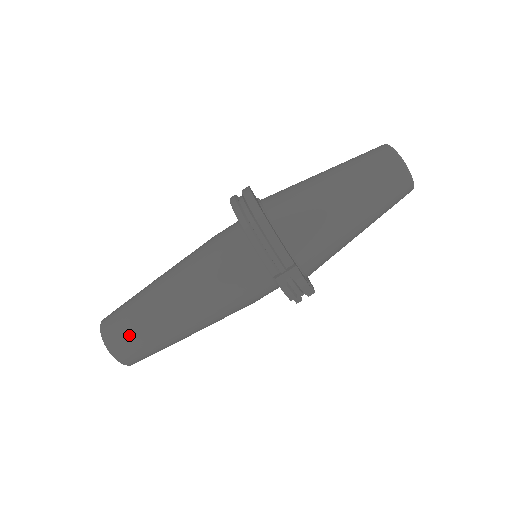
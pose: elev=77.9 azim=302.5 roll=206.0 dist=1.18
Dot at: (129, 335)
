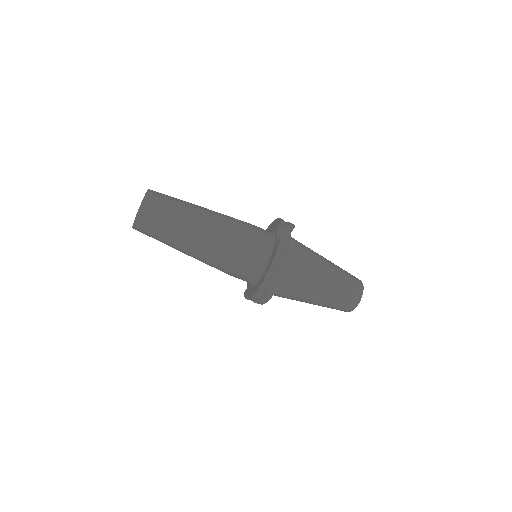
Dot at: (153, 234)
